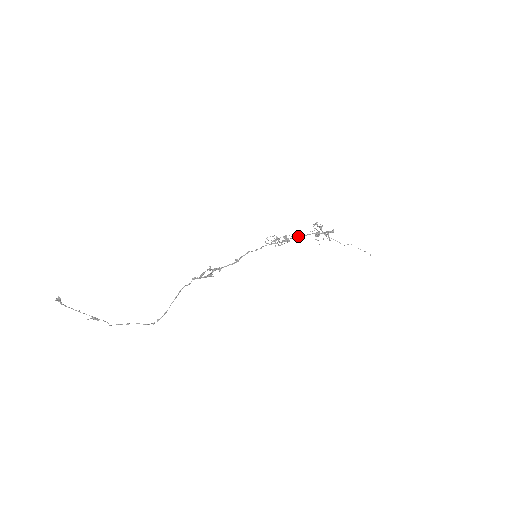
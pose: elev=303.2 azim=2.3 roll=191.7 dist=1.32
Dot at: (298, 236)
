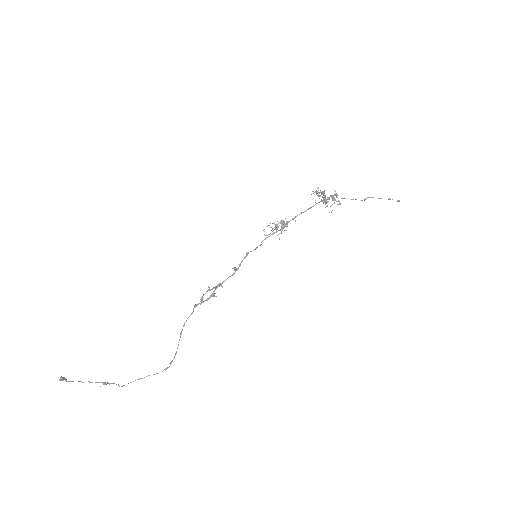
Dot at: (299, 214)
